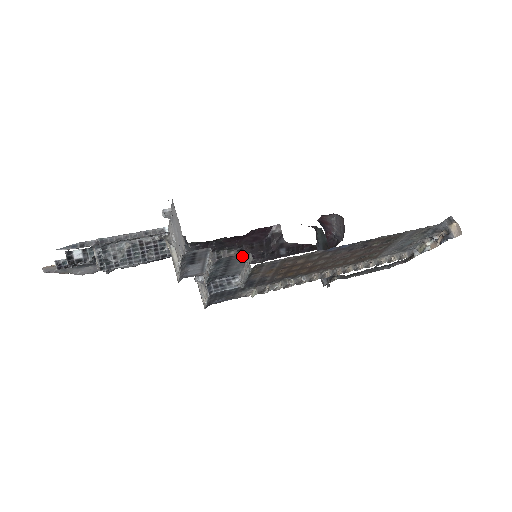
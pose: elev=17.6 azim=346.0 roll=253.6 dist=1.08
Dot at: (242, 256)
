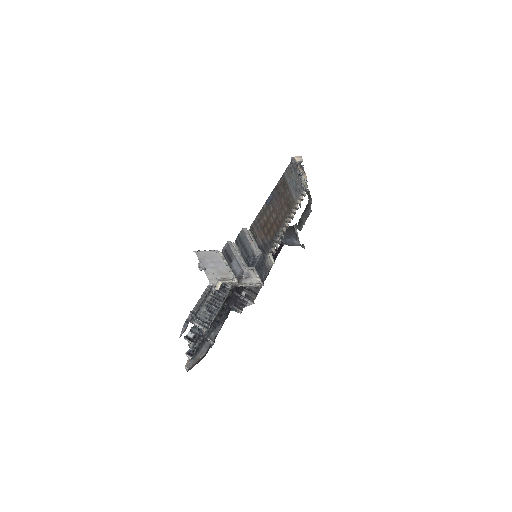
Dot at: (242, 234)
